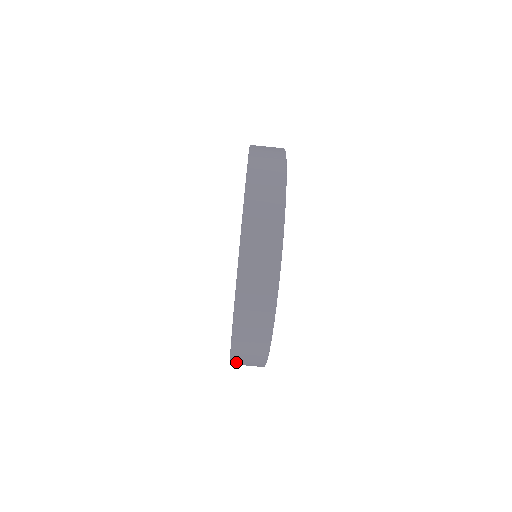
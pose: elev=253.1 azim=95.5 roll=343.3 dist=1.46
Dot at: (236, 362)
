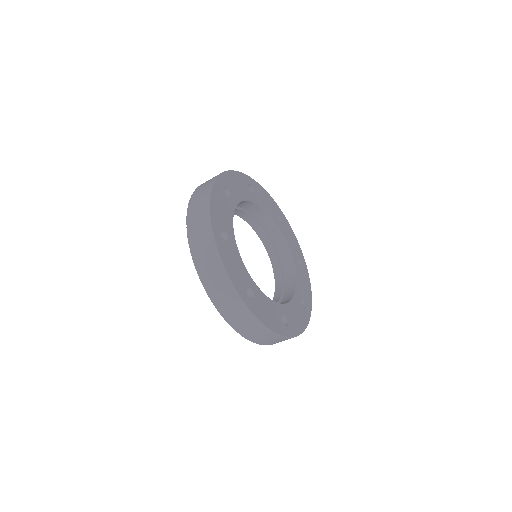
Dot at: (267, 344)
